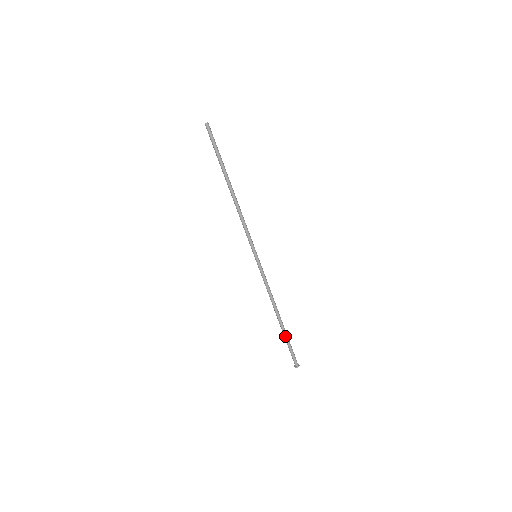
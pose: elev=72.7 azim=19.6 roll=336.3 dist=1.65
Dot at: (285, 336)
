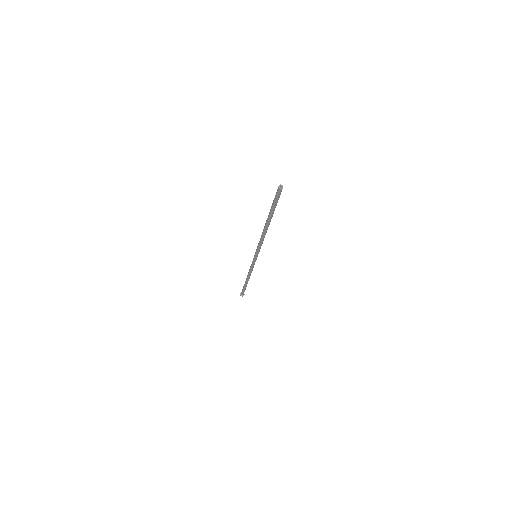
Dot at: (246, 286)
